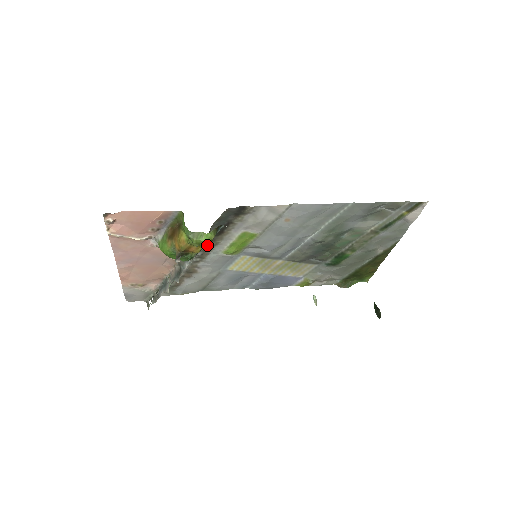
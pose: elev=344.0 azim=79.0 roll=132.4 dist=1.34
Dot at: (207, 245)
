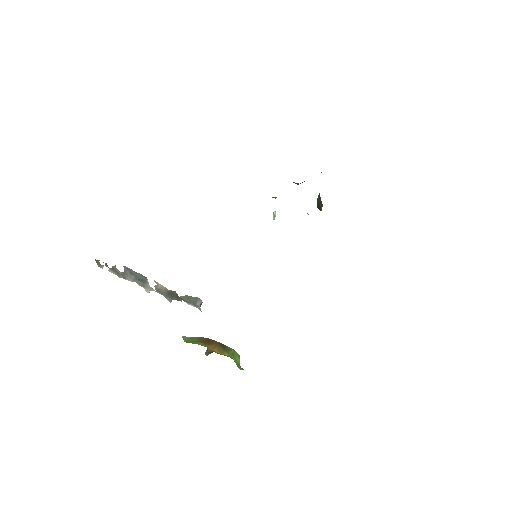
Dot at: occluded
